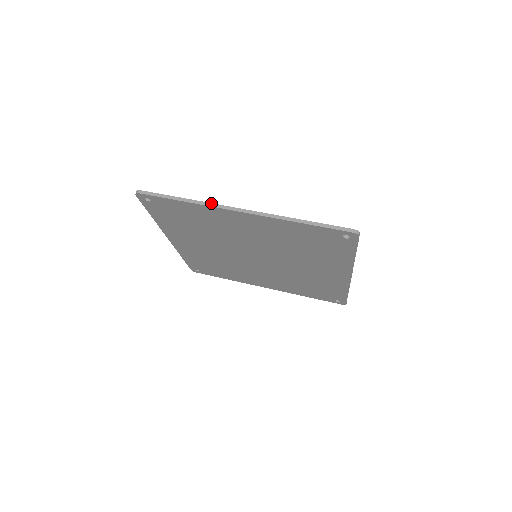
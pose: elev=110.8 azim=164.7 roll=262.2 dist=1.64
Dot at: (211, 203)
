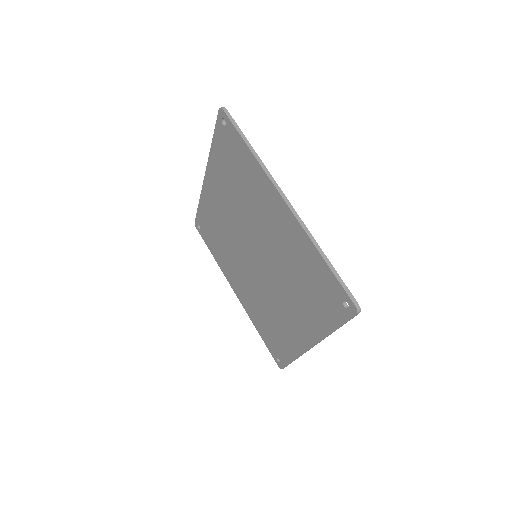
Dot at: (269, 172)
